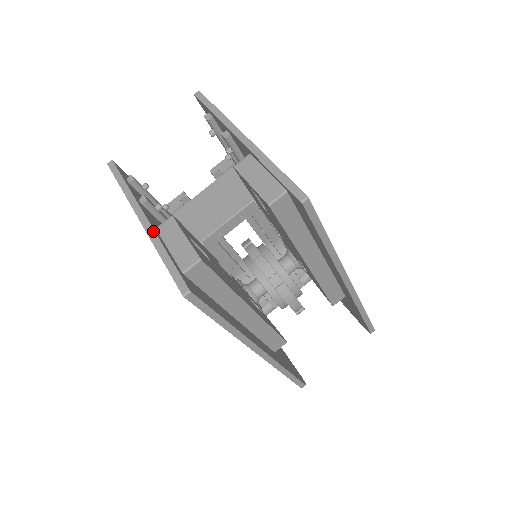
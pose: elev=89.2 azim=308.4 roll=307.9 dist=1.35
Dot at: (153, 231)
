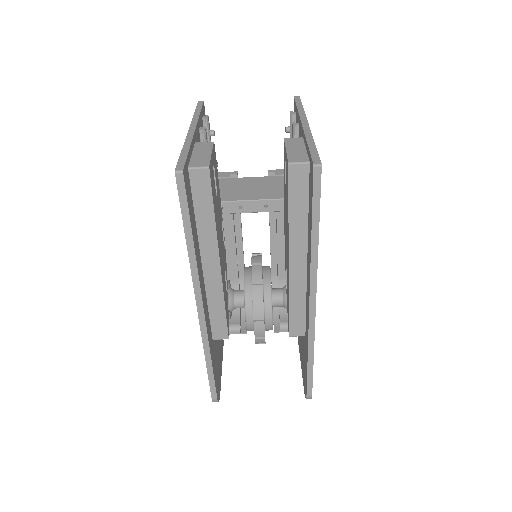
Dot at: (192, 137)
